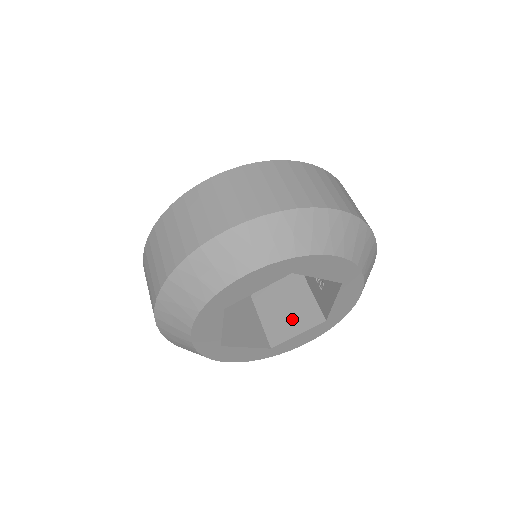
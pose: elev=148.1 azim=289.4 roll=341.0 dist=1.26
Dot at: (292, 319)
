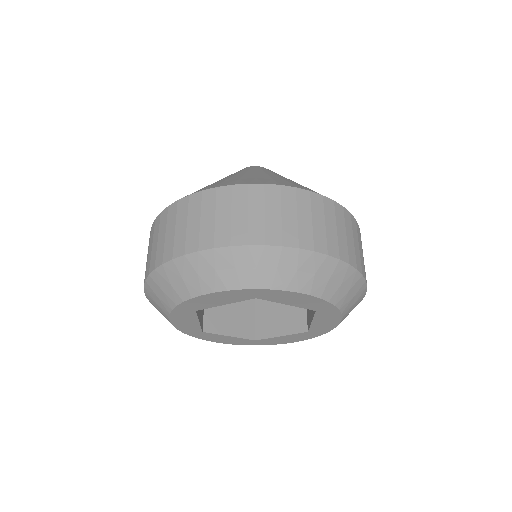
Dot at: (281, 319)
